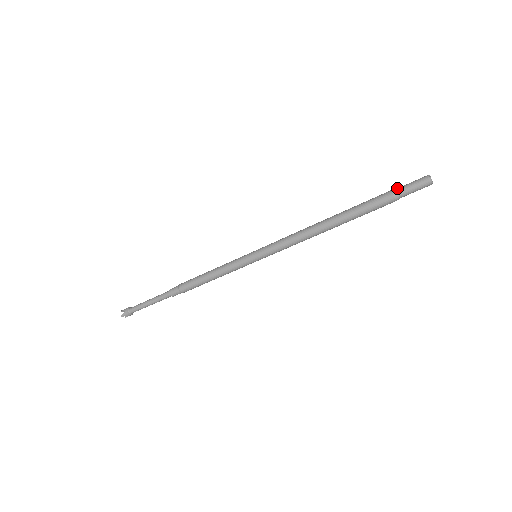
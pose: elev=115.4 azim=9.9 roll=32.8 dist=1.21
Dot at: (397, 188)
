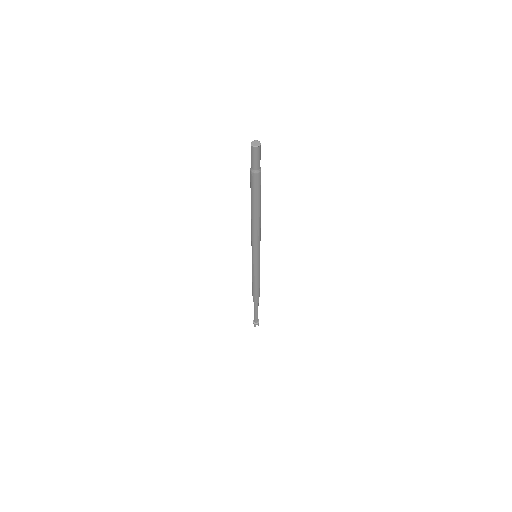
Dot at: (251, 164)
